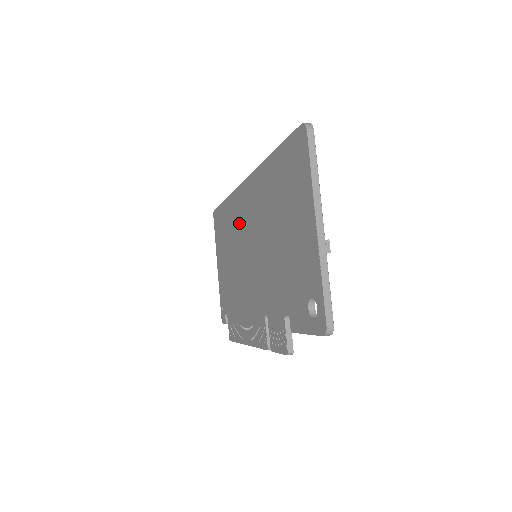
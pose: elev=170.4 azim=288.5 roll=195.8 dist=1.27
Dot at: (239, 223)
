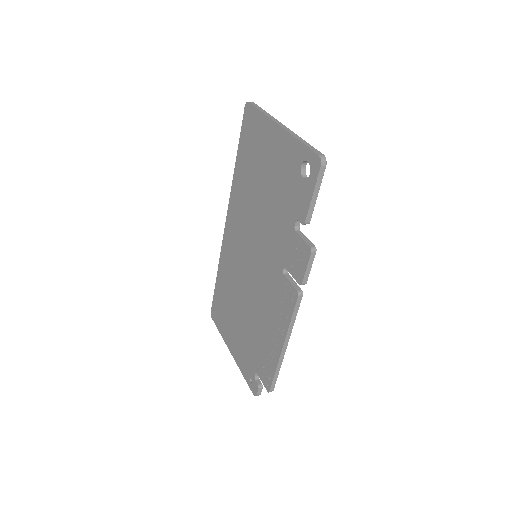
Dot at: (233, 263)
